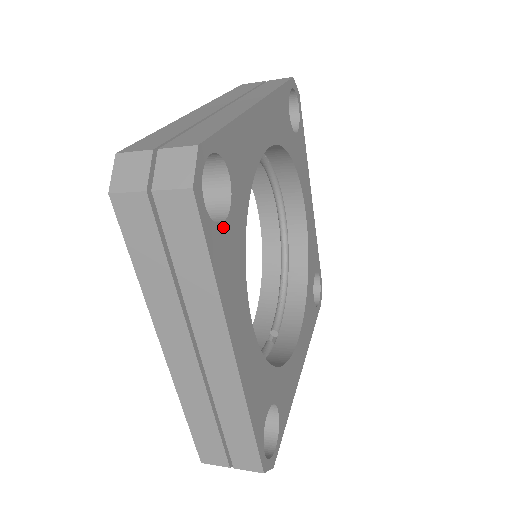
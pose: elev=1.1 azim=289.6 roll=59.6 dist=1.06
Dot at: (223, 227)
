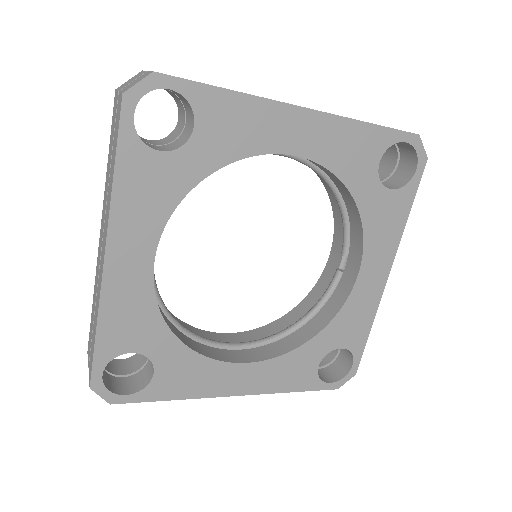
Dot at: (156, 377)
